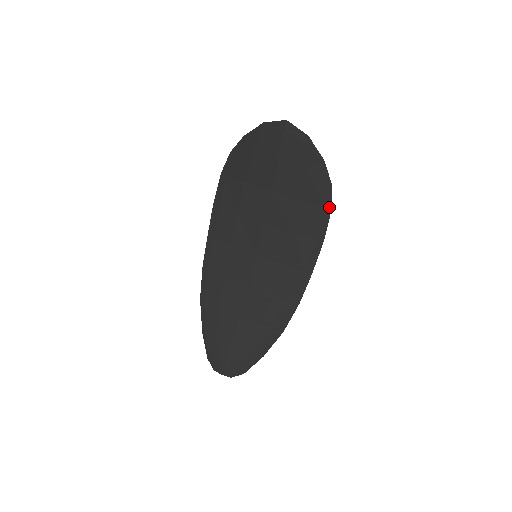
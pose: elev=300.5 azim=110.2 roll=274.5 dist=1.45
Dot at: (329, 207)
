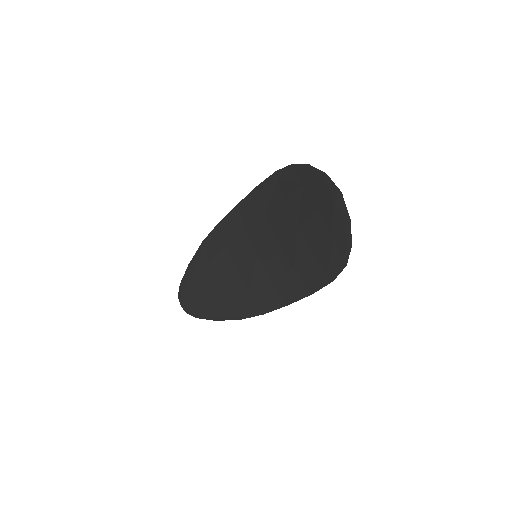
Dot at: (333, 278)
